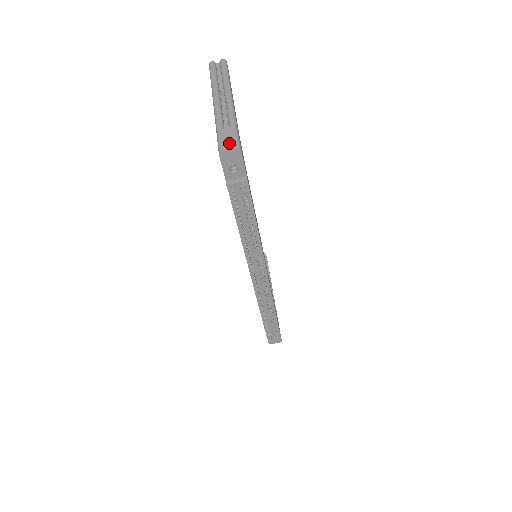
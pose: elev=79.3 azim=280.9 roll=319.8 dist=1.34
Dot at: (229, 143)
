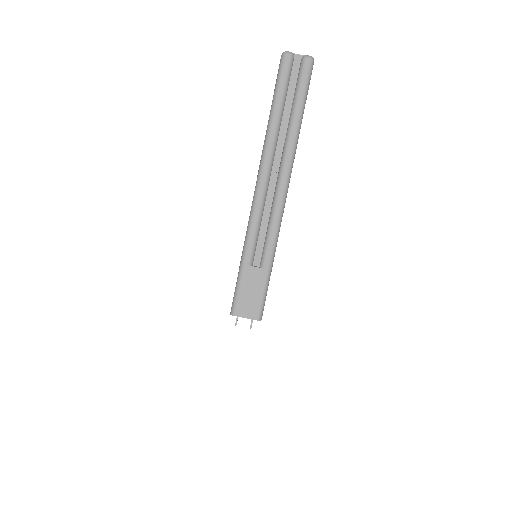
Dot at: (249, 304)
